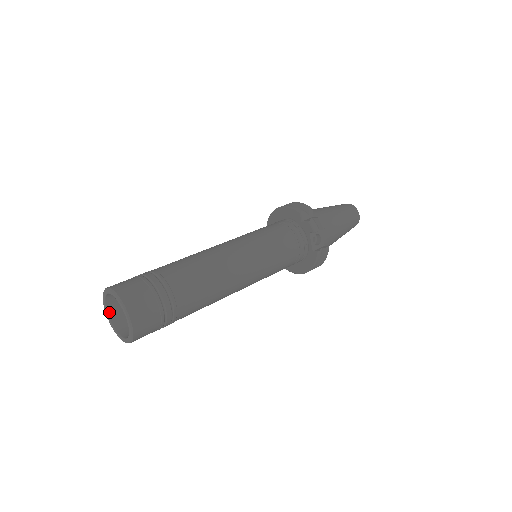
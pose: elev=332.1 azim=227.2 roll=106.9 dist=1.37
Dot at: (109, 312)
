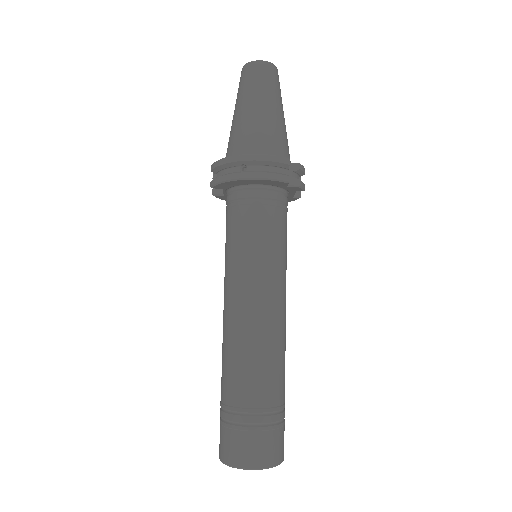
Dot at: occluded
